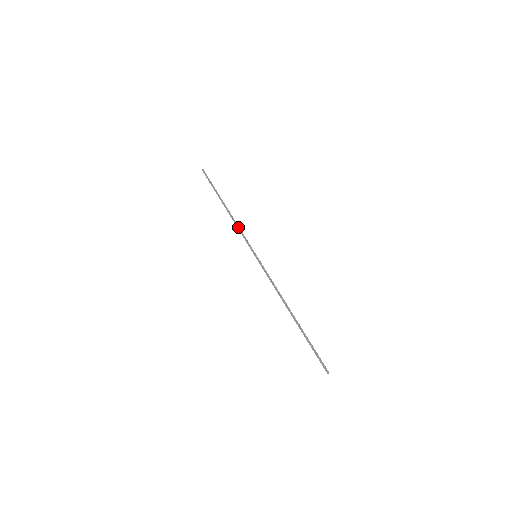
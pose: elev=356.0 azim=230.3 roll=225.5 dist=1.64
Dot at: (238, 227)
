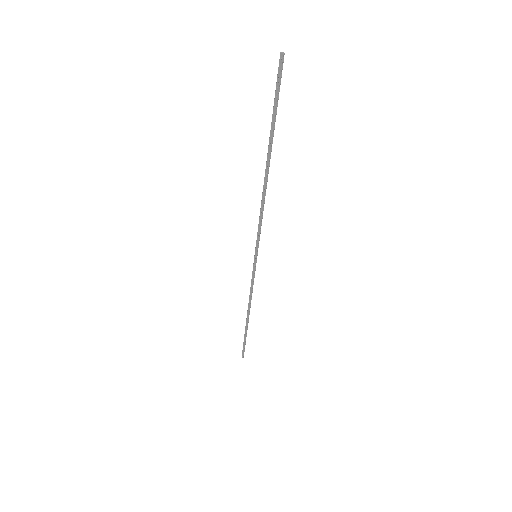
Dot at: (262, 213)
